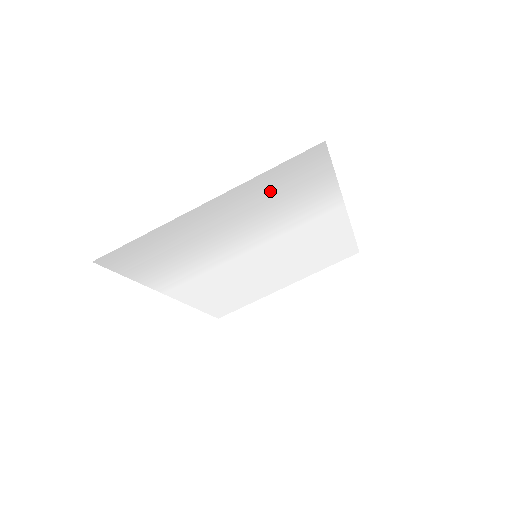
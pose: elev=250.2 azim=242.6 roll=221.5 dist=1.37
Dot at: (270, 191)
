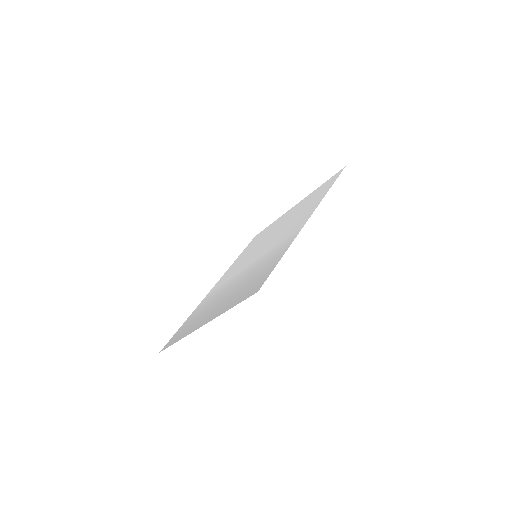
Dot at: (239, 293)
